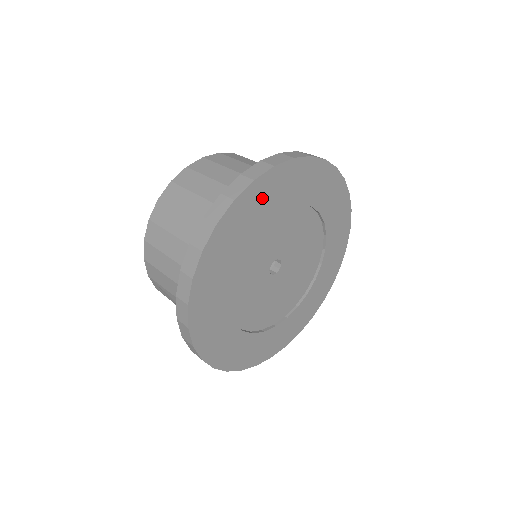
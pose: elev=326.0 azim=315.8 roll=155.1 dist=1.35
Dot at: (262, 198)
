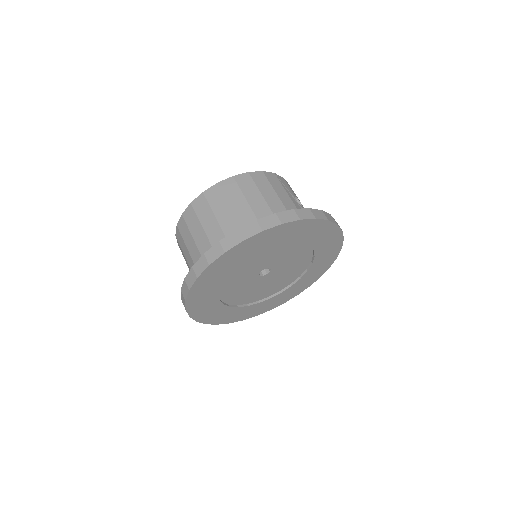
Dot at: (236, 256)
